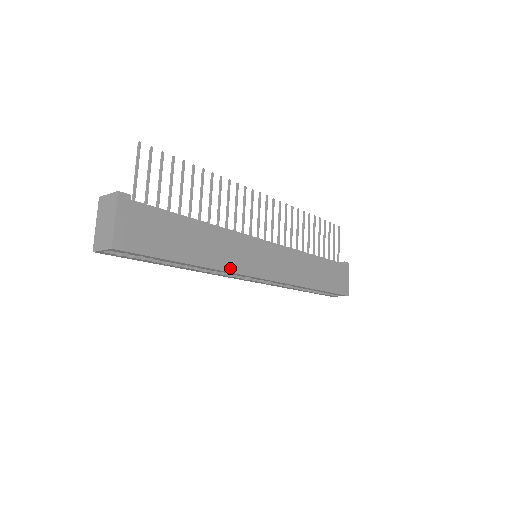
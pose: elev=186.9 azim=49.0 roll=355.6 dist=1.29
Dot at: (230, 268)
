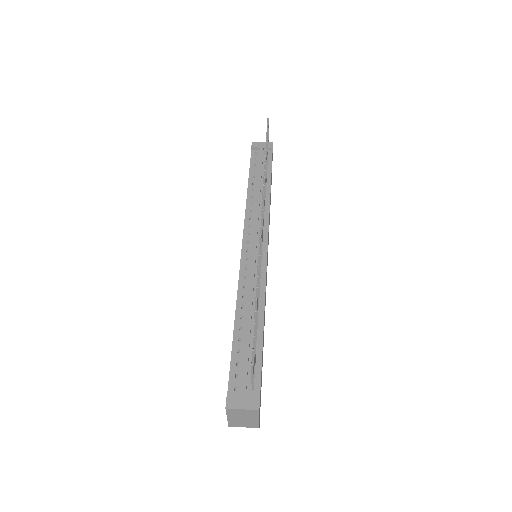
Dot at: occluded
